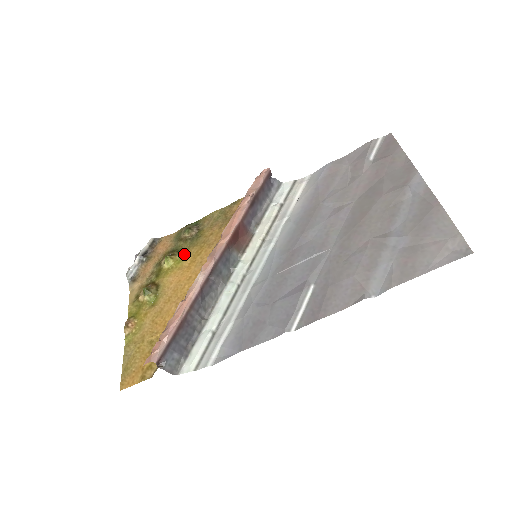
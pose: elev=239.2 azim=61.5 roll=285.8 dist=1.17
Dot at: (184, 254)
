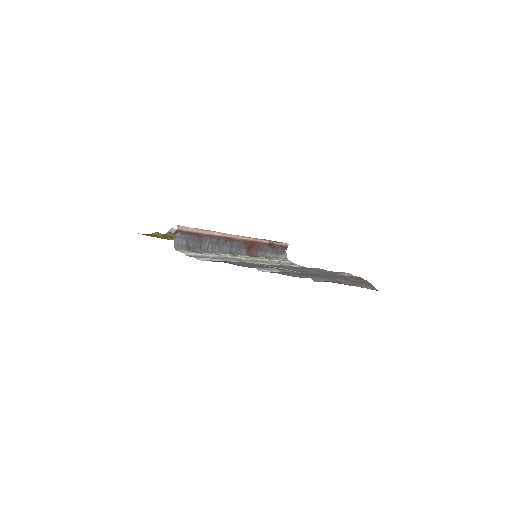
Dot at: occluded
